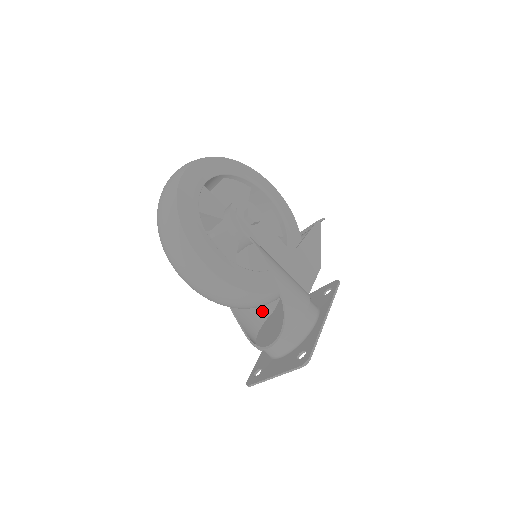
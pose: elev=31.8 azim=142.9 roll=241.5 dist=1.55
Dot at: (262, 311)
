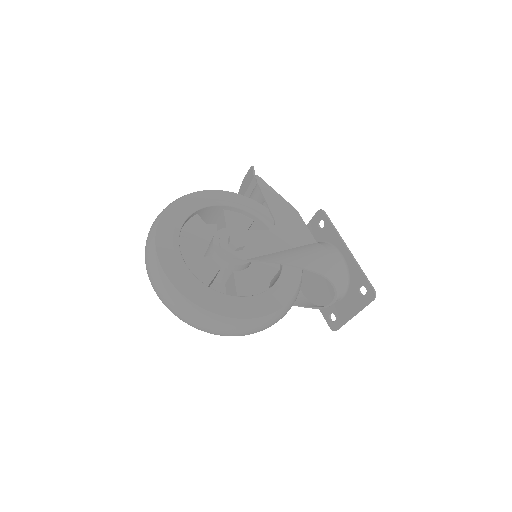
Dot at: occluded
